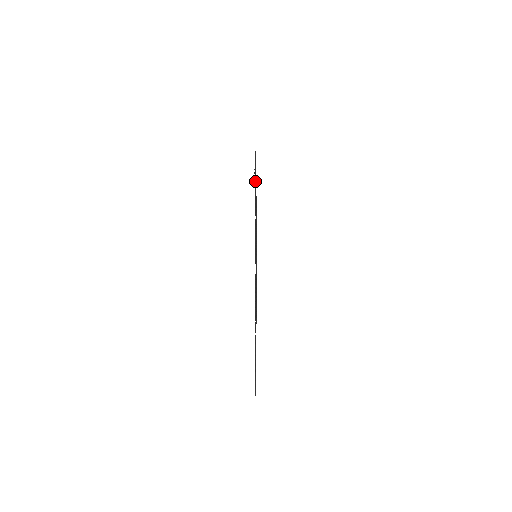
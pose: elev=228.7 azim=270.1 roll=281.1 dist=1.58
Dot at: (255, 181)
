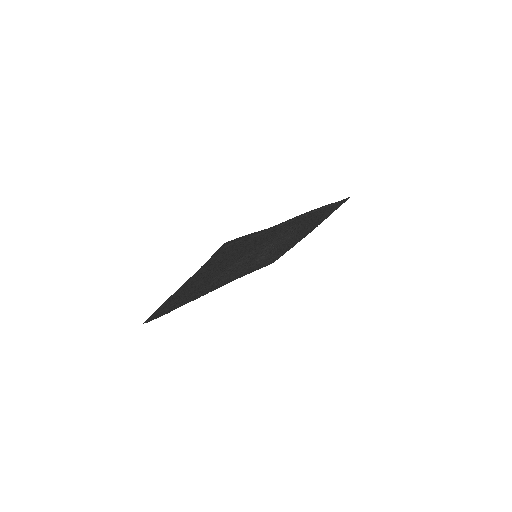
Dot at: (306, 214)
